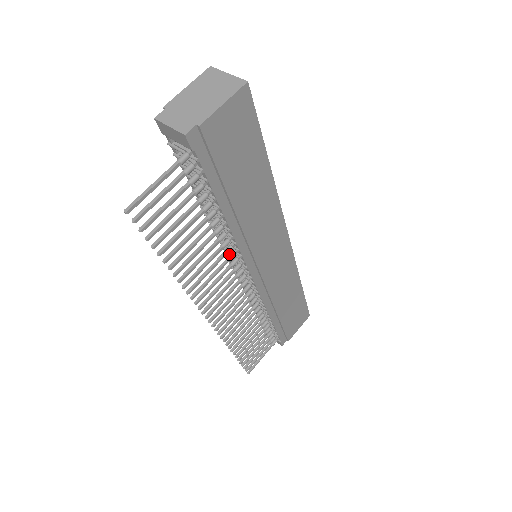
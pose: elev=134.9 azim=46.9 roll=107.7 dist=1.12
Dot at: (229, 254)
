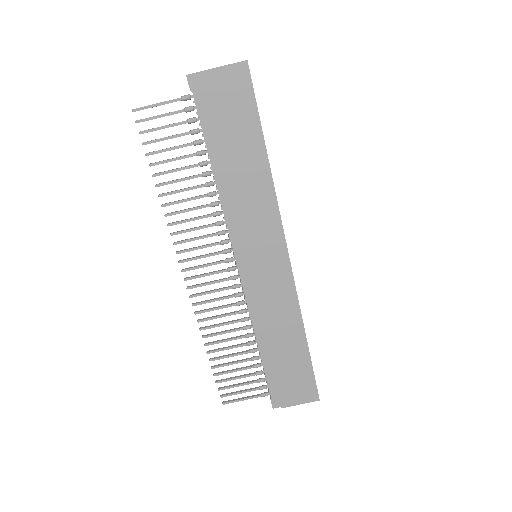
Dot at: (219, 221)
